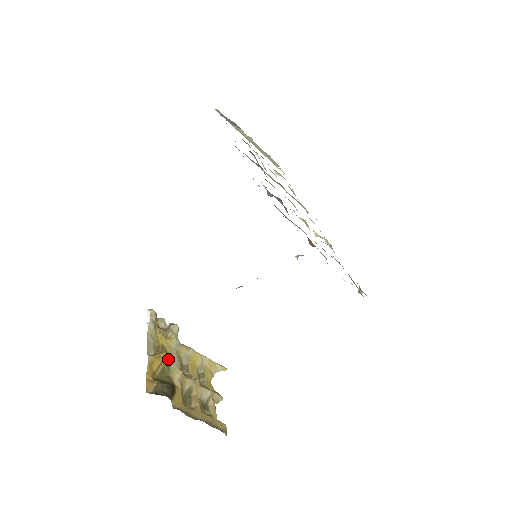
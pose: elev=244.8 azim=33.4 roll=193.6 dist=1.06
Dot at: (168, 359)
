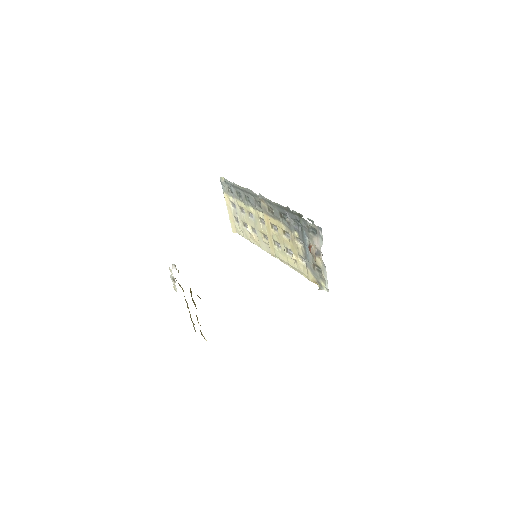
Dot at: occluded
